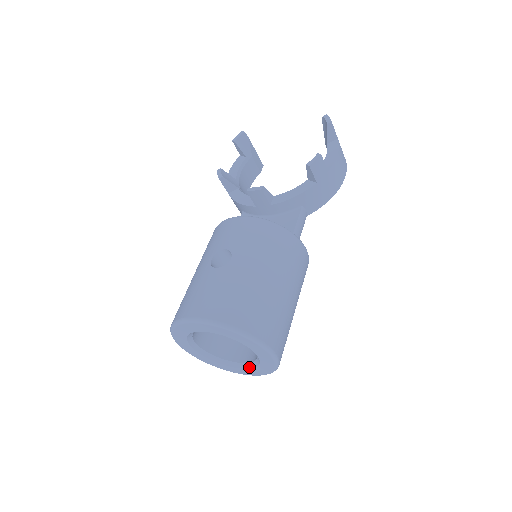
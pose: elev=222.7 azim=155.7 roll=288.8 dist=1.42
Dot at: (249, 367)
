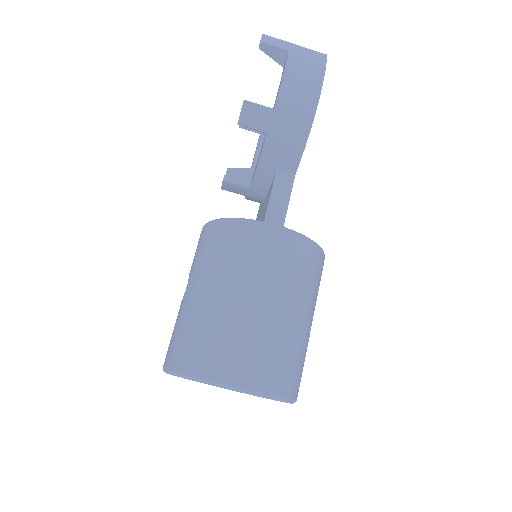
Dot at: occluded
